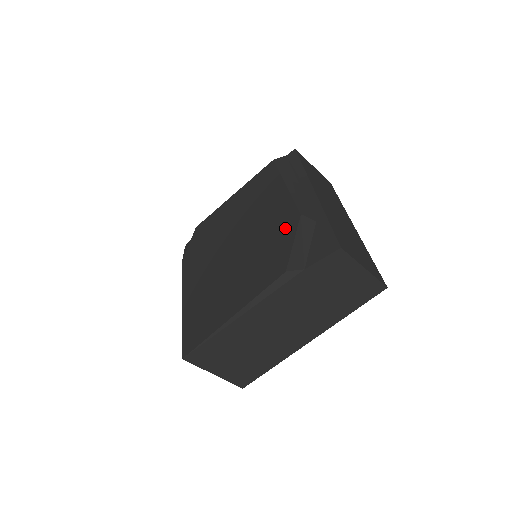
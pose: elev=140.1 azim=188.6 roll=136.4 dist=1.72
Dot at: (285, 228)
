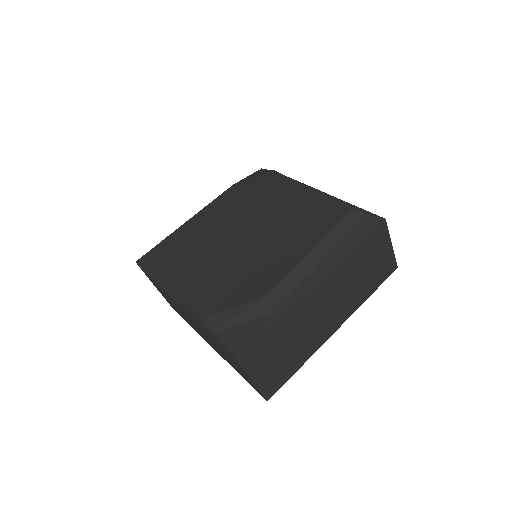
Dot at: (254, 285)
